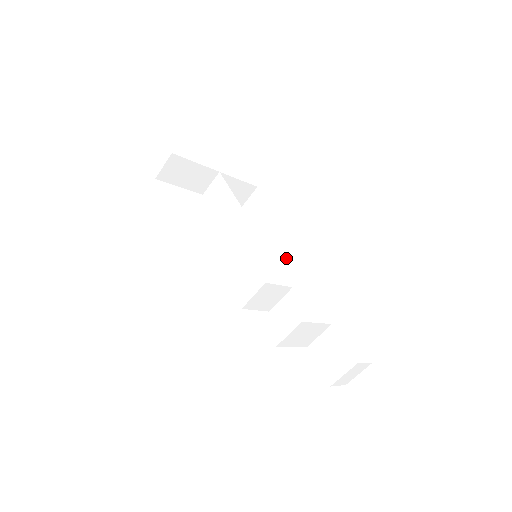
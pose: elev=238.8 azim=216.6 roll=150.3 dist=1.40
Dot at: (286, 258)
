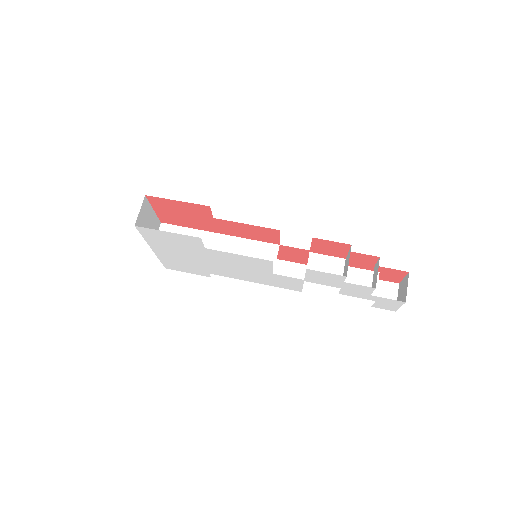
Dot at: occluded
